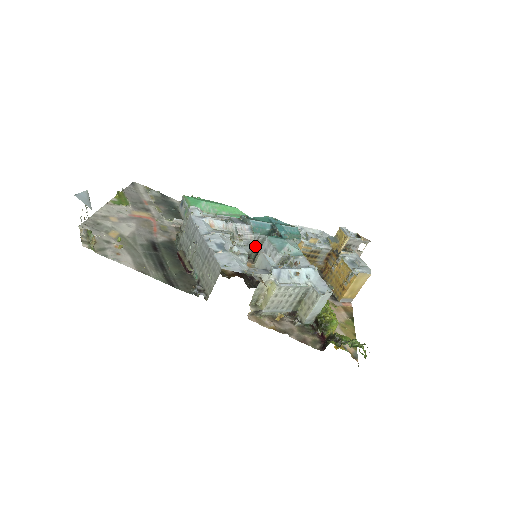
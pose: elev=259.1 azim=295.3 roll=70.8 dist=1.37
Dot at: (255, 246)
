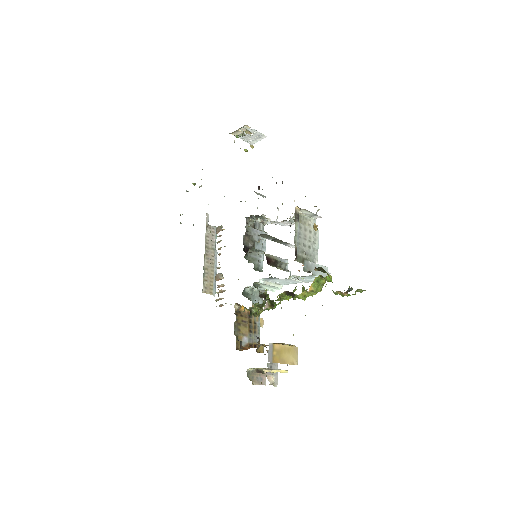
Dot at: (253, 260)
